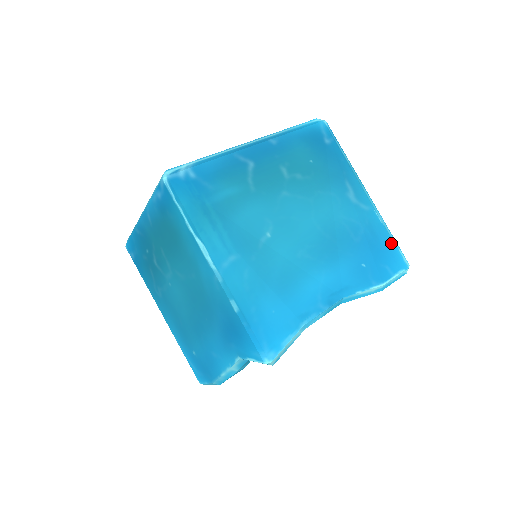
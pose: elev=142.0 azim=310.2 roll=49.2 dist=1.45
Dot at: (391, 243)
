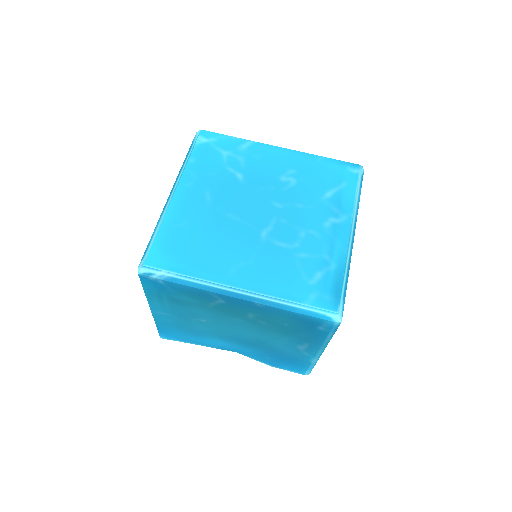
Dot at: (306, 367)
